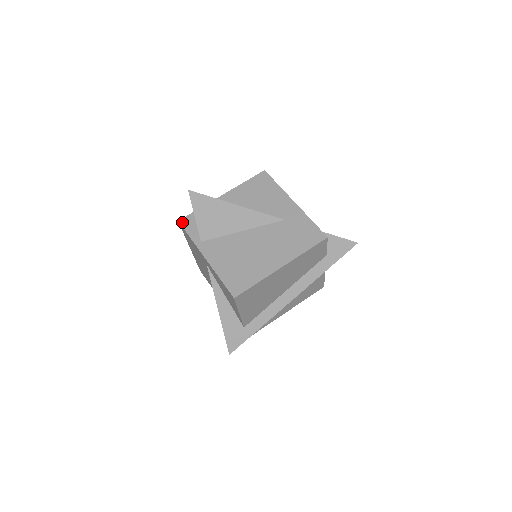
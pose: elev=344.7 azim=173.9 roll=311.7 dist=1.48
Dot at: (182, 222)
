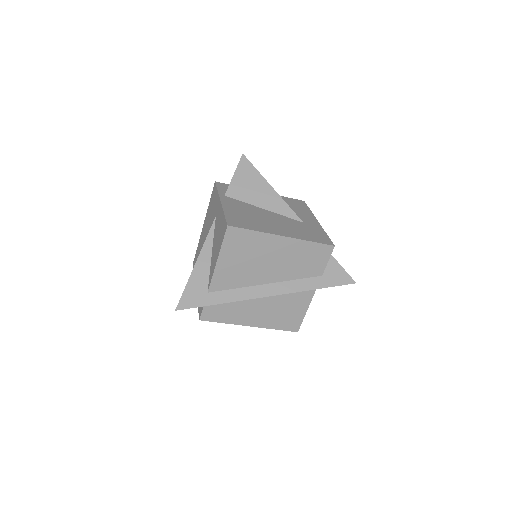
Dot at: (218, 183)
